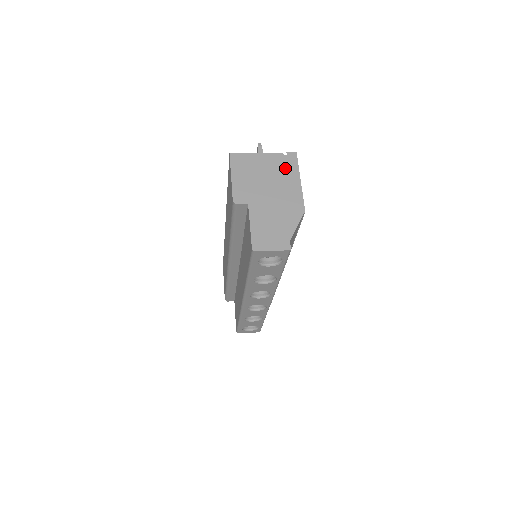
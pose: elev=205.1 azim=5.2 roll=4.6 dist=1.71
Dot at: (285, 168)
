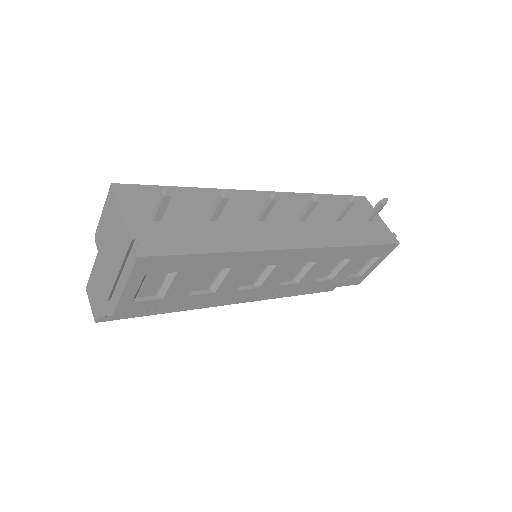
Dot at: occluded
